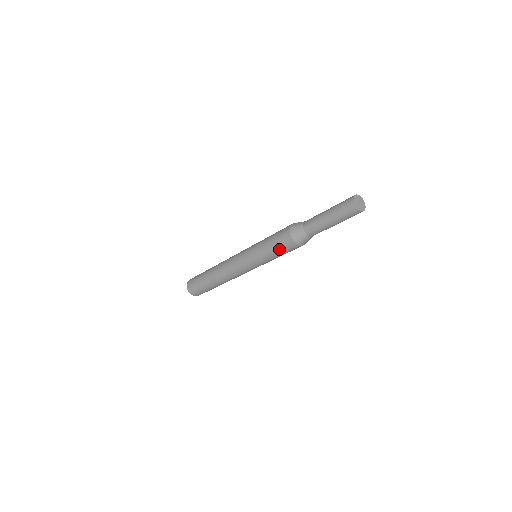
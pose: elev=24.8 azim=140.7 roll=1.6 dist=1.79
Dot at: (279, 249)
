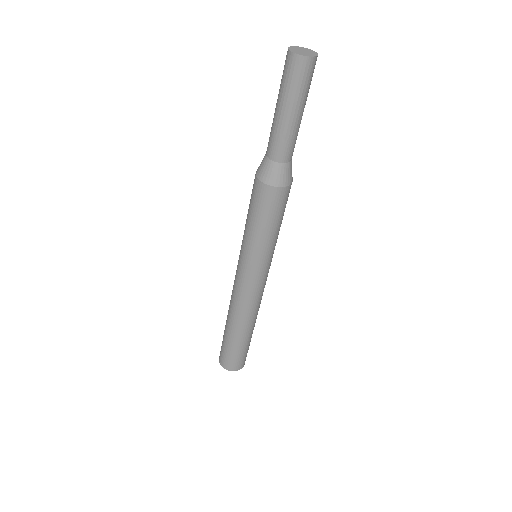
Dot at: (258, 213)
